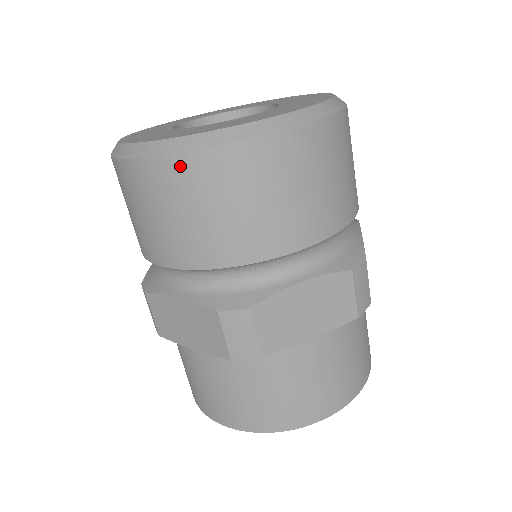
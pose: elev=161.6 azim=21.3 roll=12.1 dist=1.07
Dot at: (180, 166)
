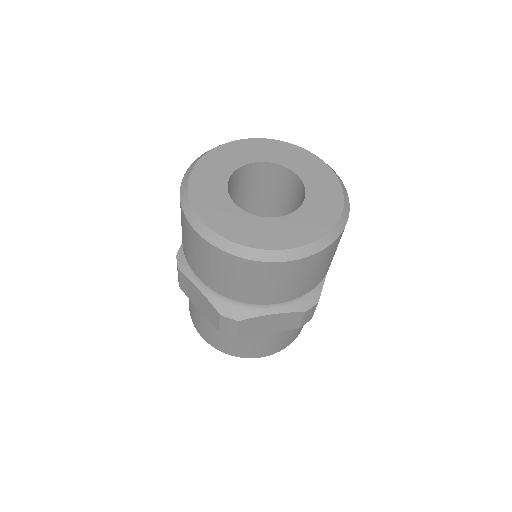
Dot at: (224, 256)
